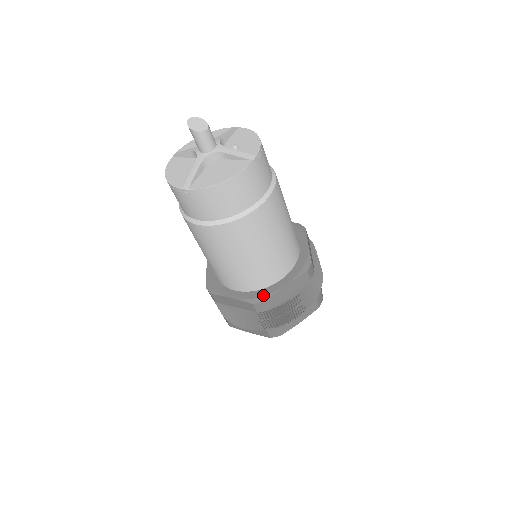
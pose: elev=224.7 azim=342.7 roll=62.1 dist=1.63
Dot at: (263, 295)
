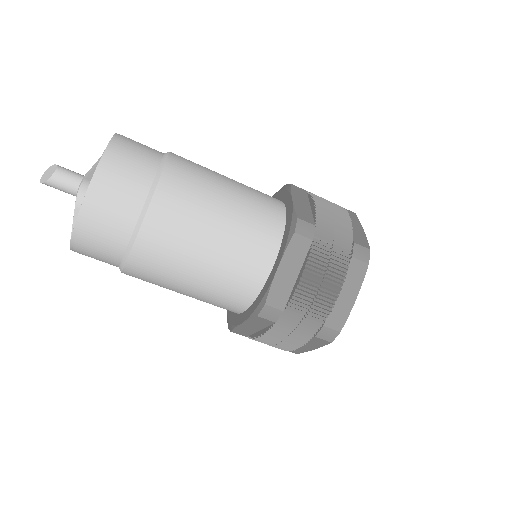
Dot at: (261, 298)
